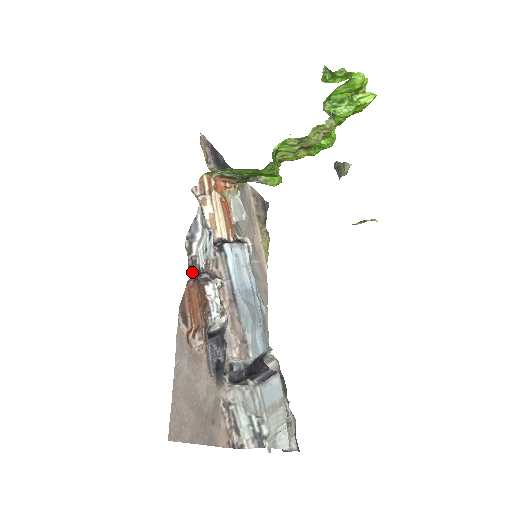
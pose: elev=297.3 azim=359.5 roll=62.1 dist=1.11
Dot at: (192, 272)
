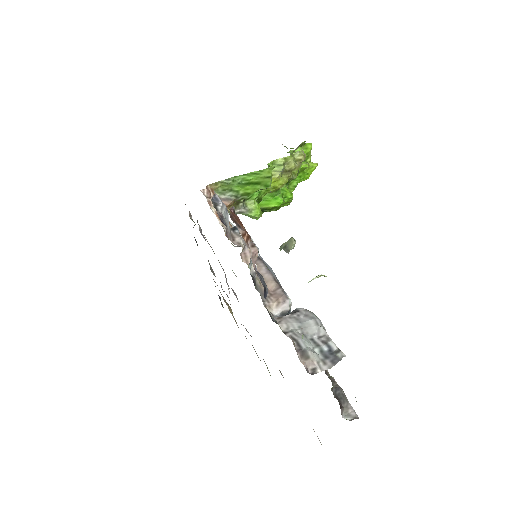
Dot at: (222, 222)
